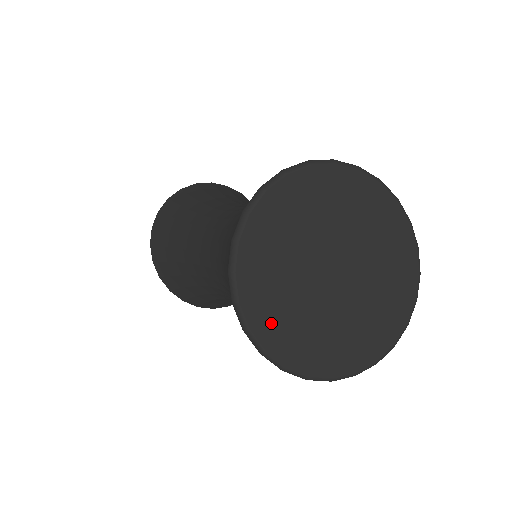
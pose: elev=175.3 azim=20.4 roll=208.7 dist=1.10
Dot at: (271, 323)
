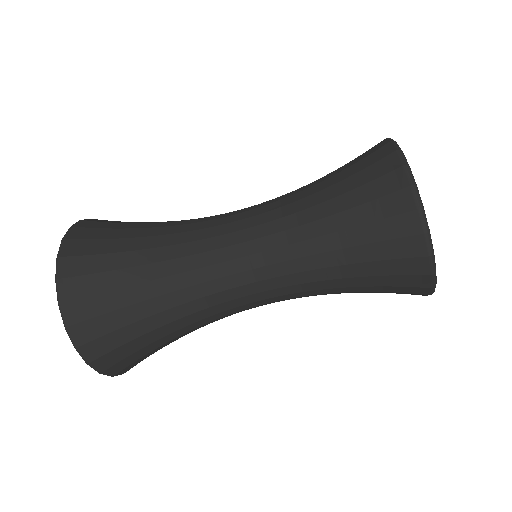
Dot at: occluded
